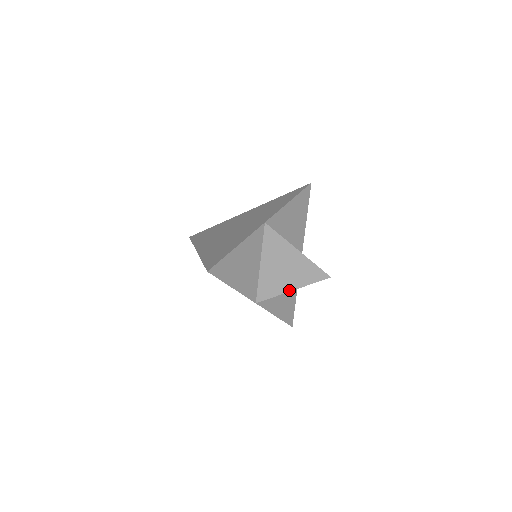
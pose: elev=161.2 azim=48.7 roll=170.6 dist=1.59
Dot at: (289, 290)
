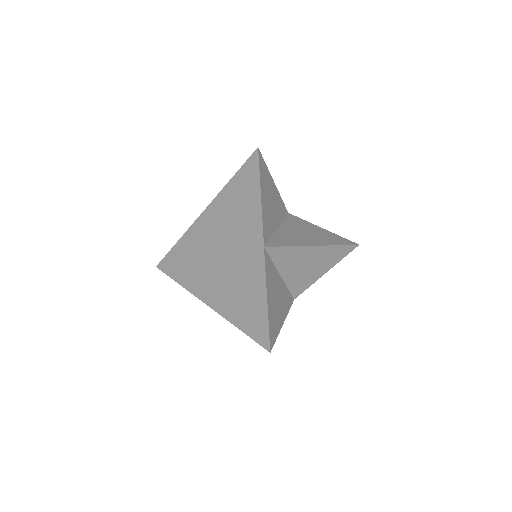
Dot at: (309, 245)
